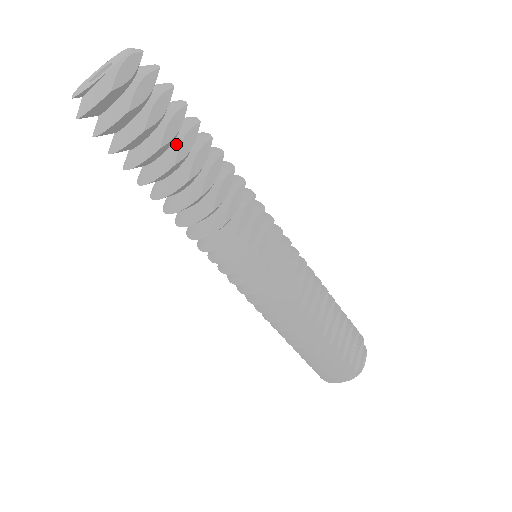
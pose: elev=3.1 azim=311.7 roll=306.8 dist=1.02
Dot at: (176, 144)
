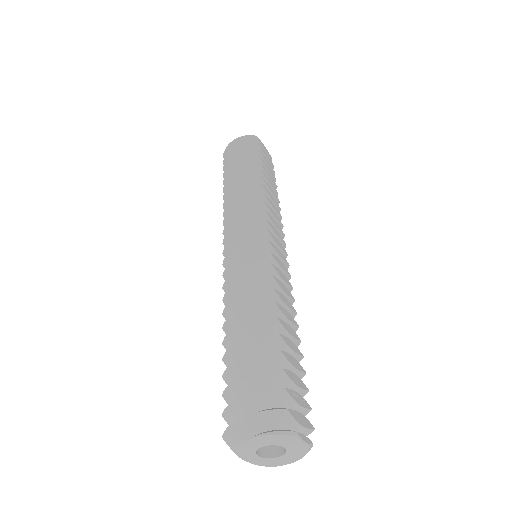
Dot at: occluded
